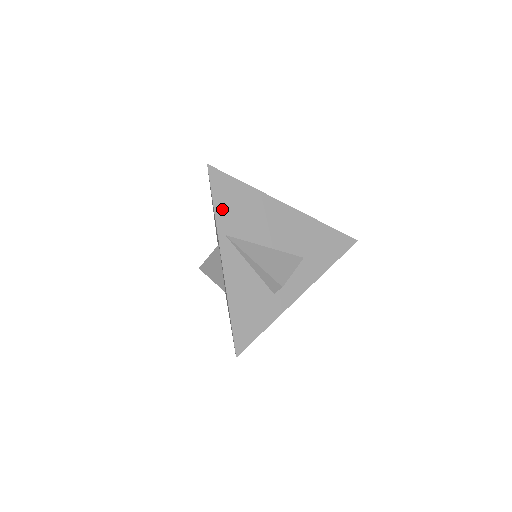
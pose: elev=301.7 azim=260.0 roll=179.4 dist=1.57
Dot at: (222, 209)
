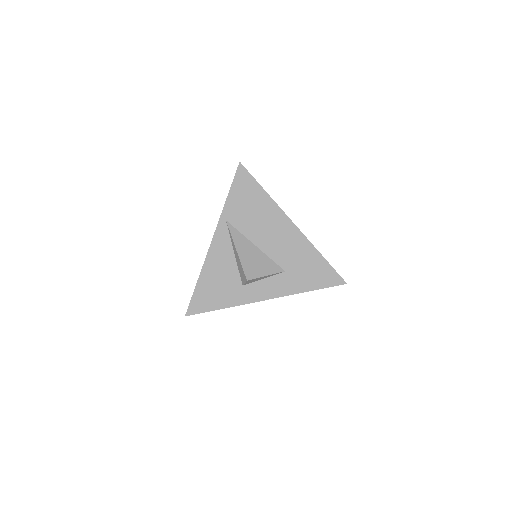
Dot at: (234, 200)
